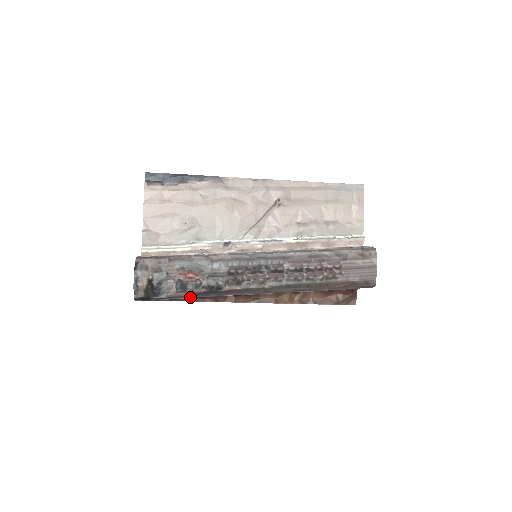
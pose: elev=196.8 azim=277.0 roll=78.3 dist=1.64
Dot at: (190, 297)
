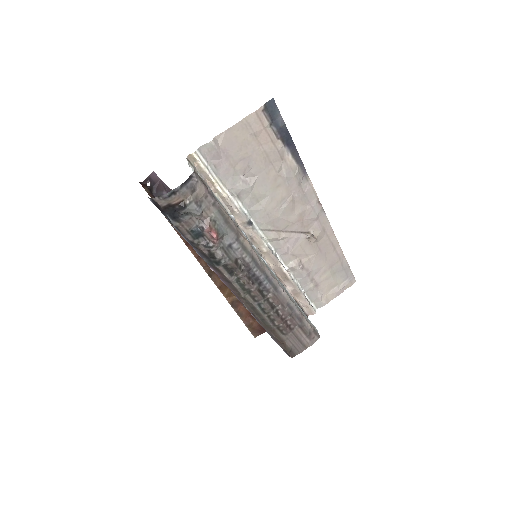
Dot at: (188, 241)
